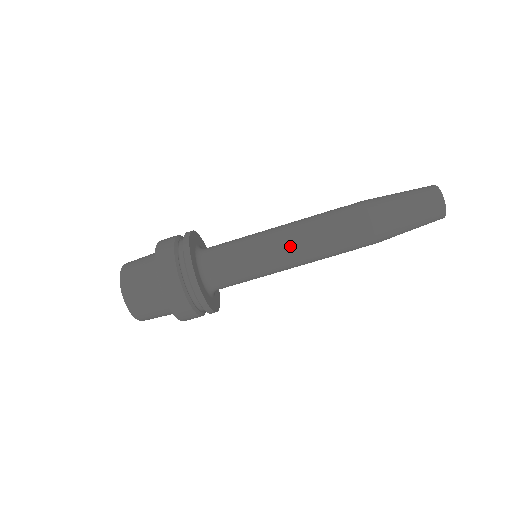
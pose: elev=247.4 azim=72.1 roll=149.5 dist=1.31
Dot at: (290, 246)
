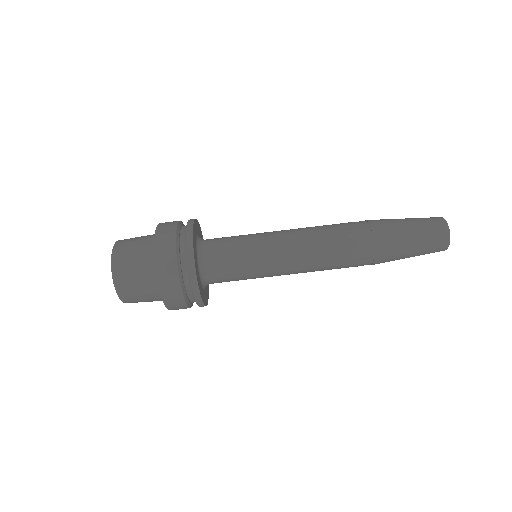
Dot at: (292, 234)
